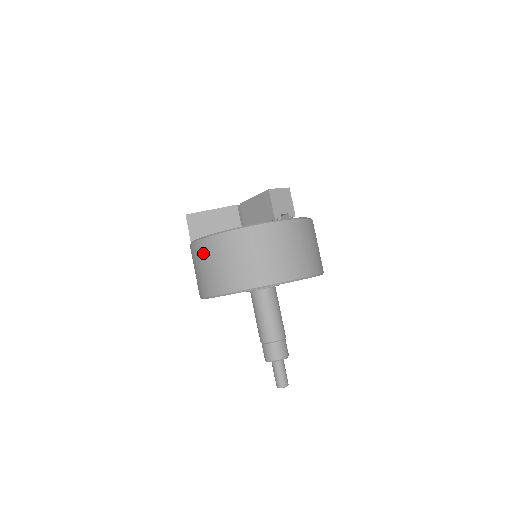
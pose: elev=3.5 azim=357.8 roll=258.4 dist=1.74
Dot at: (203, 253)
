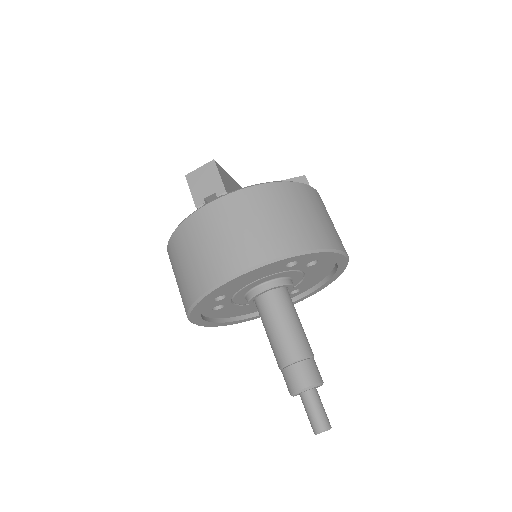
Dot at: occluded
